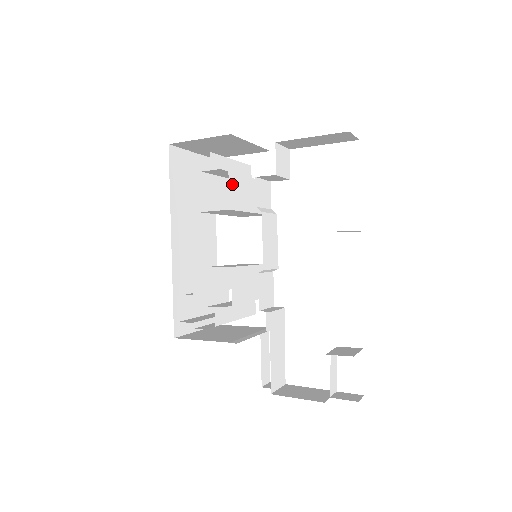
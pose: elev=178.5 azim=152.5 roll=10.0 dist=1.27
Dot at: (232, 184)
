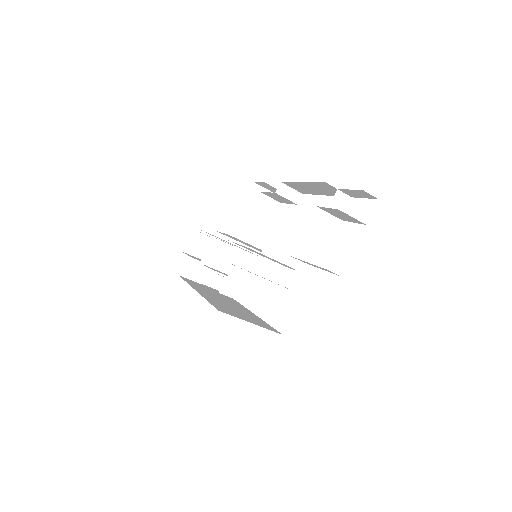
Dot at: occluded
